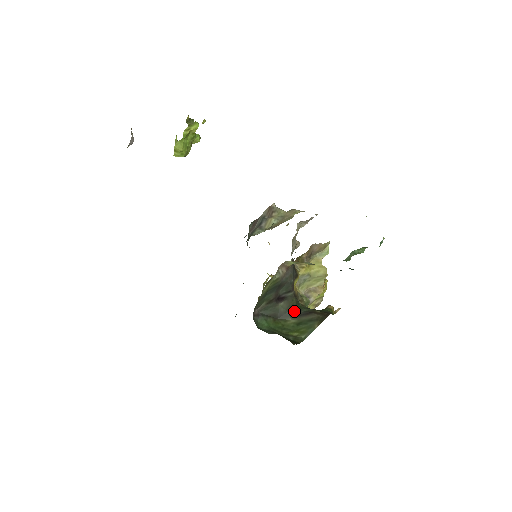
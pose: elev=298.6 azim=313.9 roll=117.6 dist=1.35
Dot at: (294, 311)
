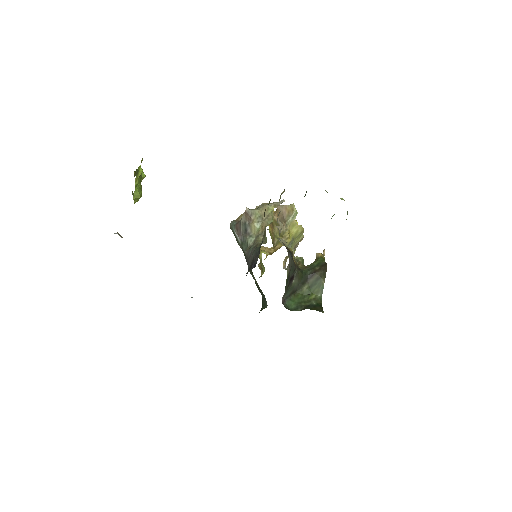
Dot at: (303, 279)
